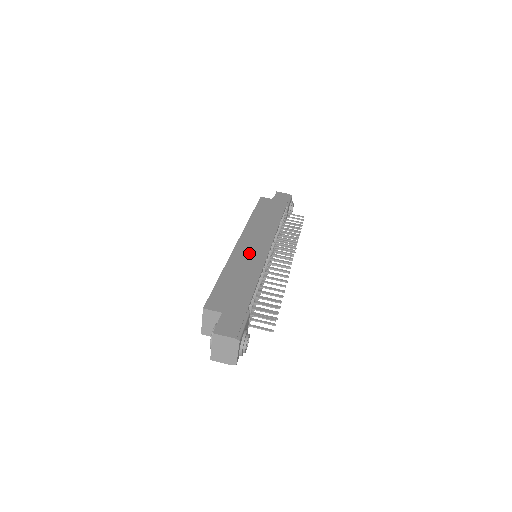
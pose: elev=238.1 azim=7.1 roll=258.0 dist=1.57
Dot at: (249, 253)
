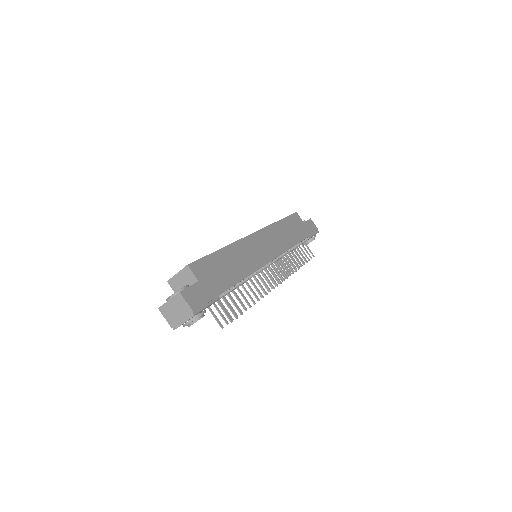
Dot at: (254, 250)
